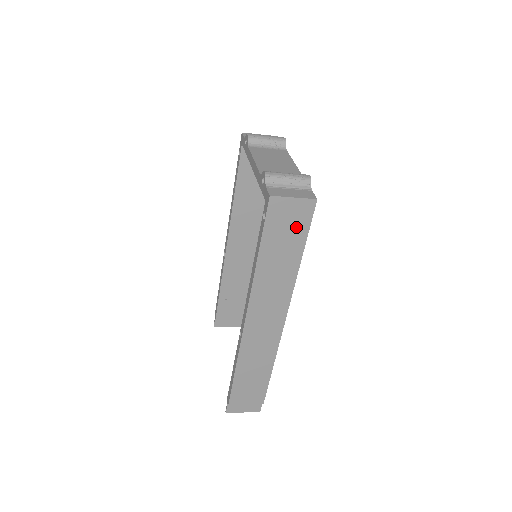
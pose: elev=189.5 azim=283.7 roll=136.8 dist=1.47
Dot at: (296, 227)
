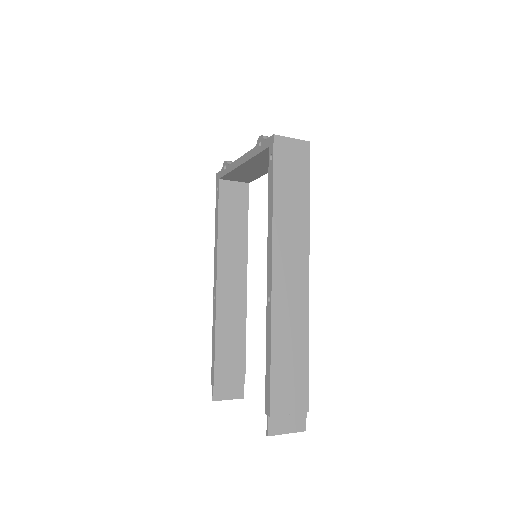
Dot at: (299, 167)
